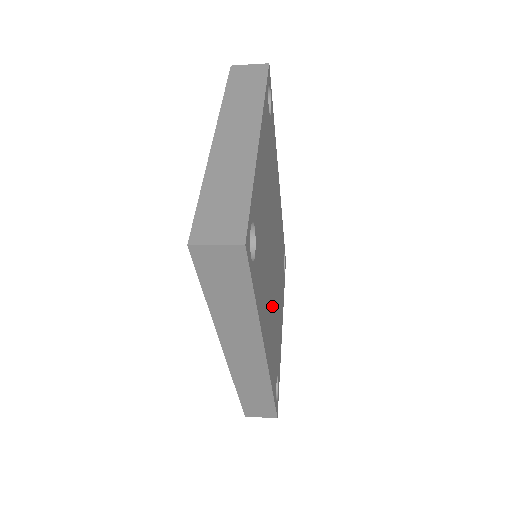
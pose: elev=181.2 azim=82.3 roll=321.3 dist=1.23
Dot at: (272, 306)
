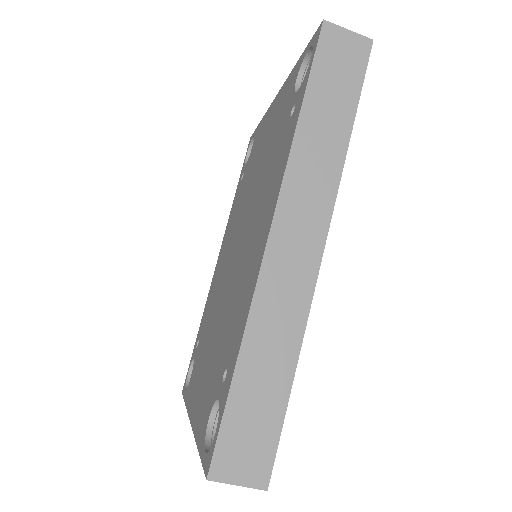
Dot at: occluded
